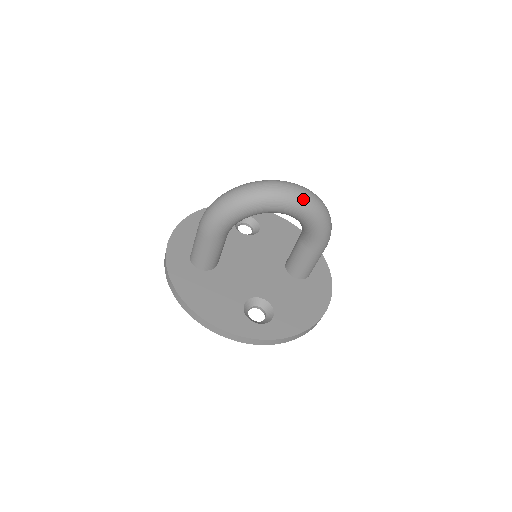
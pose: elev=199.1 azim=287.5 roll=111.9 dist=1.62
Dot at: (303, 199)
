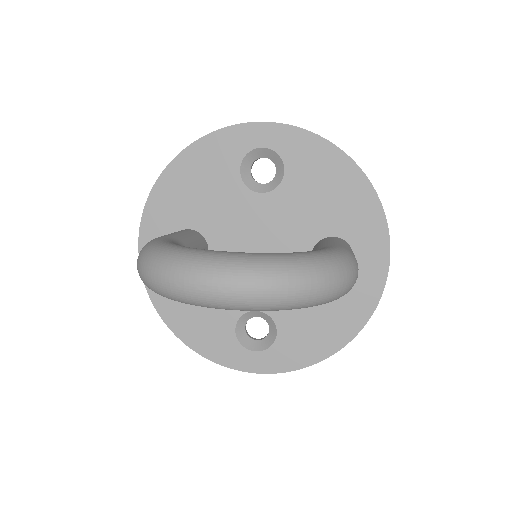
Dot at: (259, 305)
